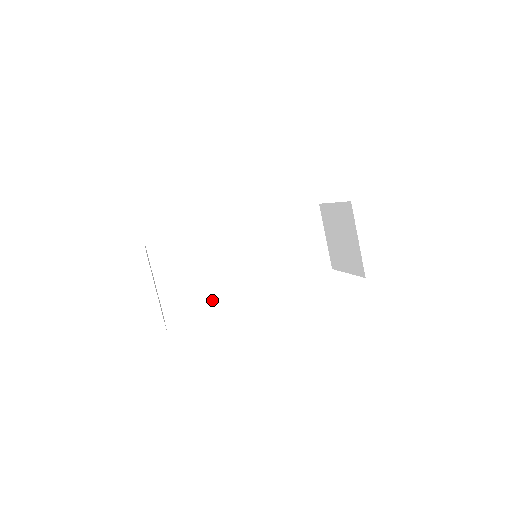
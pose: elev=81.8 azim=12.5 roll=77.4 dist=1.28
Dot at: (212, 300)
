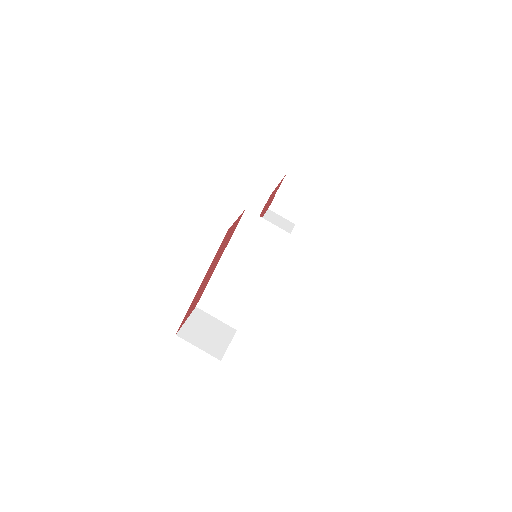
Dot at: (249, 306)
